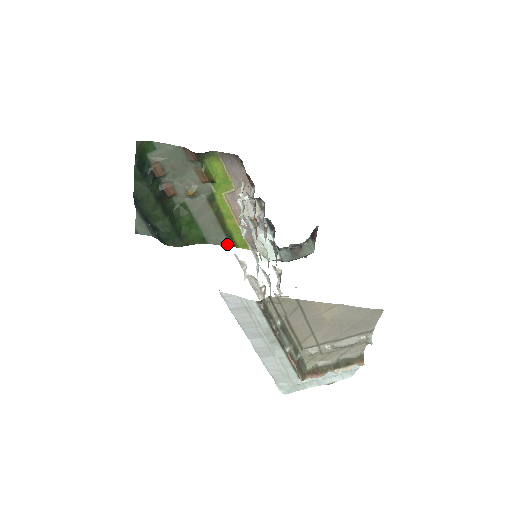
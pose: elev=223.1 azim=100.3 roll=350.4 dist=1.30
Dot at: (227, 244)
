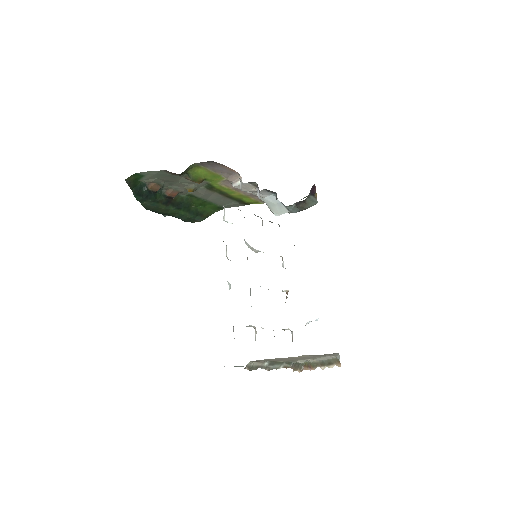
Dot at: (241, 205)
